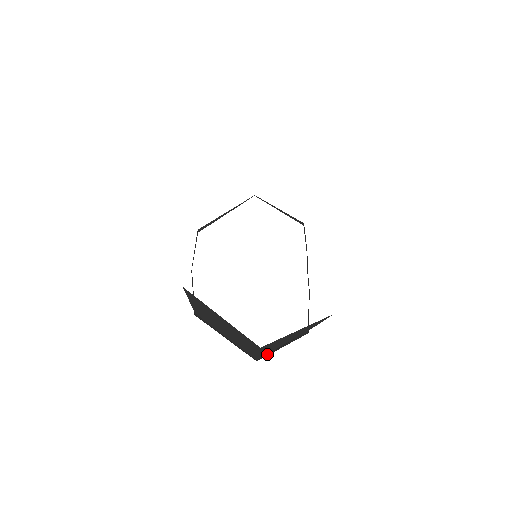
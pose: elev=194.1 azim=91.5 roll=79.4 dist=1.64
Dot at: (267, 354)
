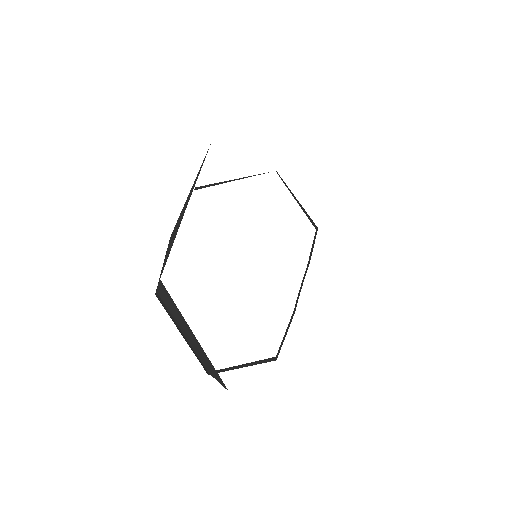
Dot at: (222, 369)
